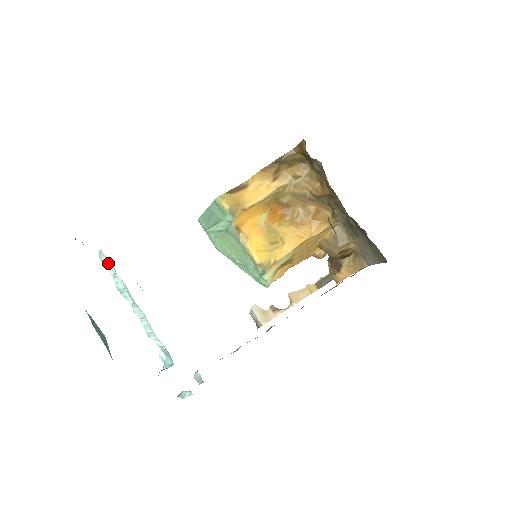
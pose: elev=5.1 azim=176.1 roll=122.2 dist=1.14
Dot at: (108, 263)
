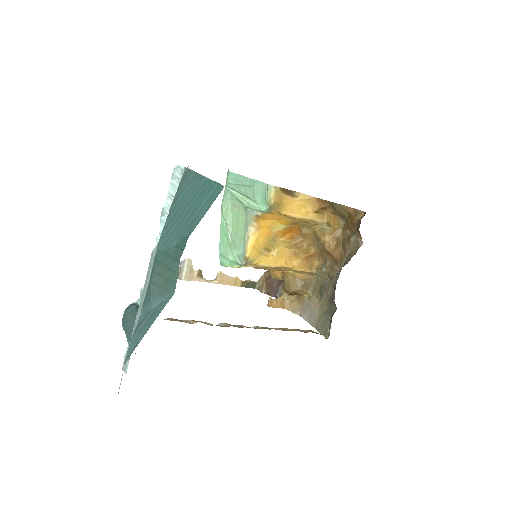
Dot at: (177, 182)
